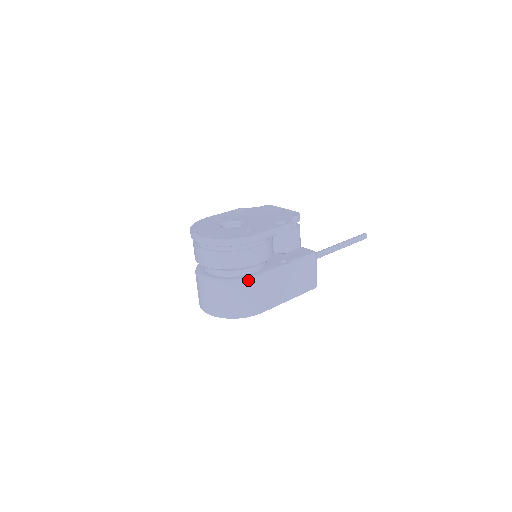
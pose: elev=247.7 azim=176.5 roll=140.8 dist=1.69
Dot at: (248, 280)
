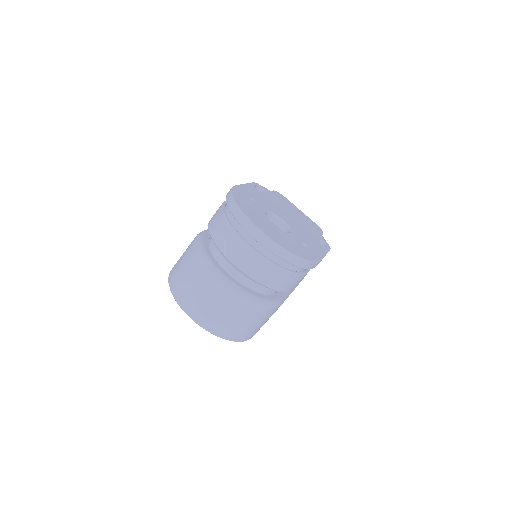
Dot at: (276, 304)
